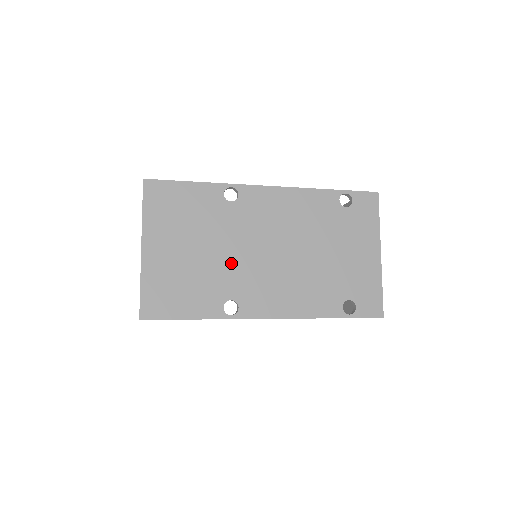
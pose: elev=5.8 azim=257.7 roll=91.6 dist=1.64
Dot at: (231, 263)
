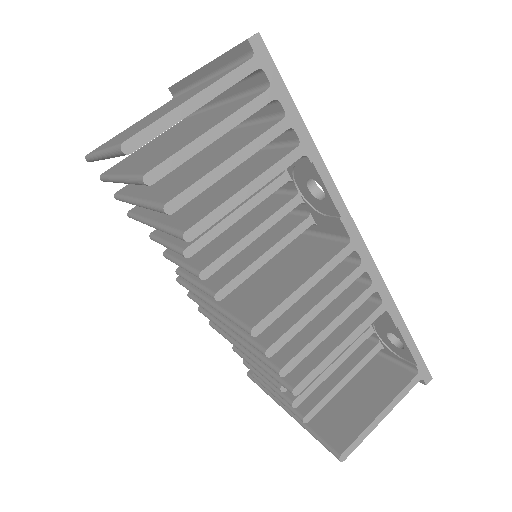
Dot at: occluded
